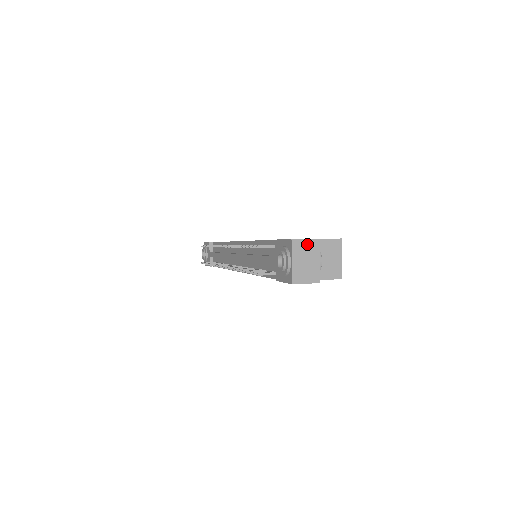
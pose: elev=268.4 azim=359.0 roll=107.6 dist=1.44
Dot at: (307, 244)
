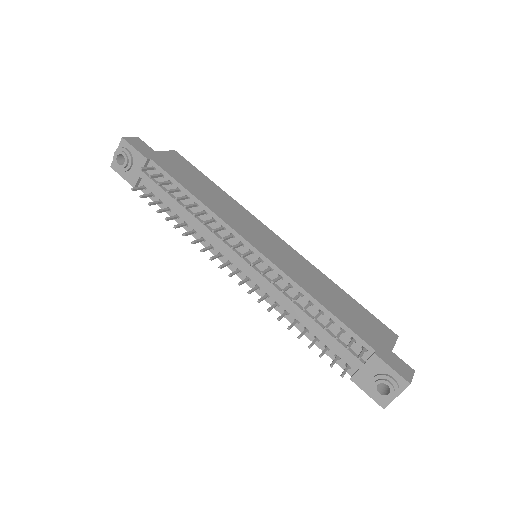
Dot at: occluded
